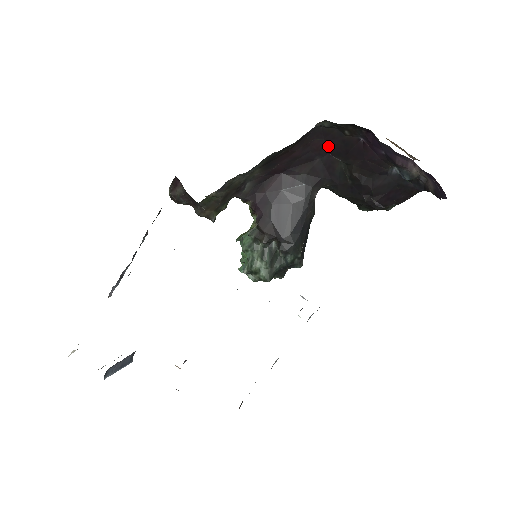
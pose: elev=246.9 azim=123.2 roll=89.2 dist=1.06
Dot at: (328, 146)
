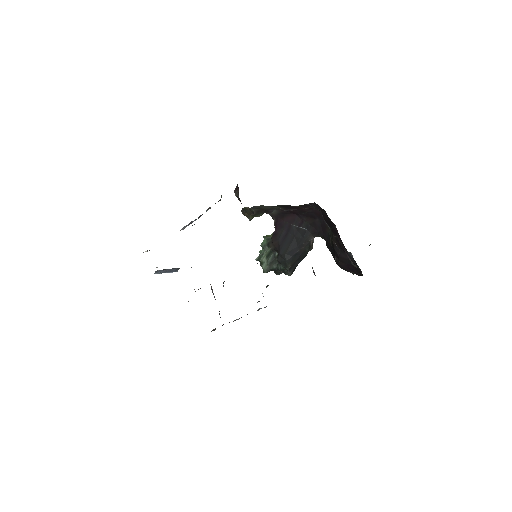
Dot at: (323, 216)
